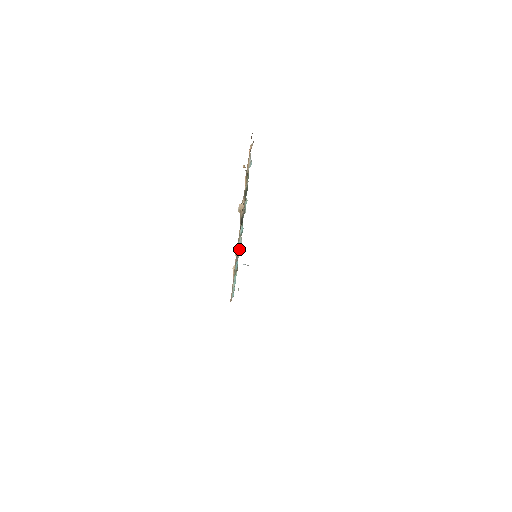
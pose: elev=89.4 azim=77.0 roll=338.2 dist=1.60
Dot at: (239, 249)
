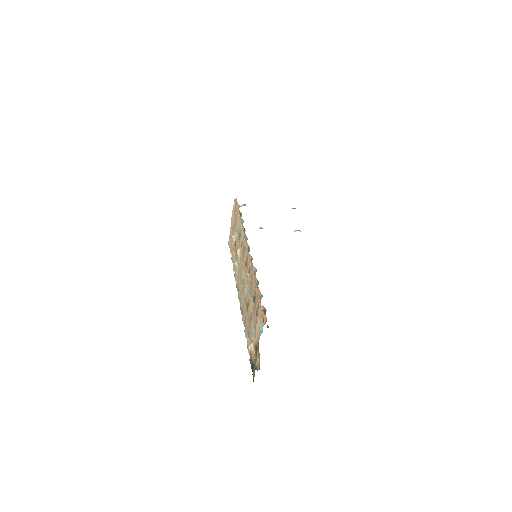
Dot at: occluded
